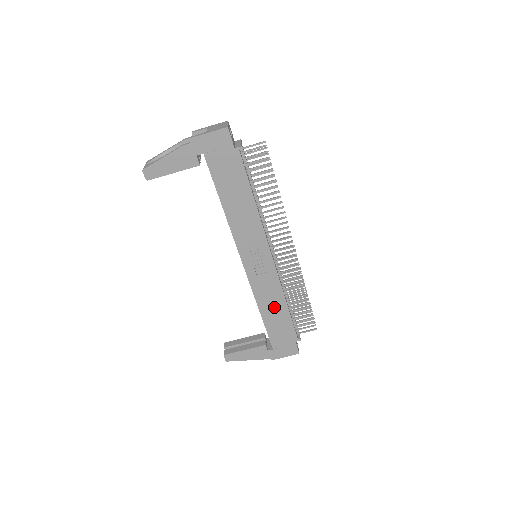
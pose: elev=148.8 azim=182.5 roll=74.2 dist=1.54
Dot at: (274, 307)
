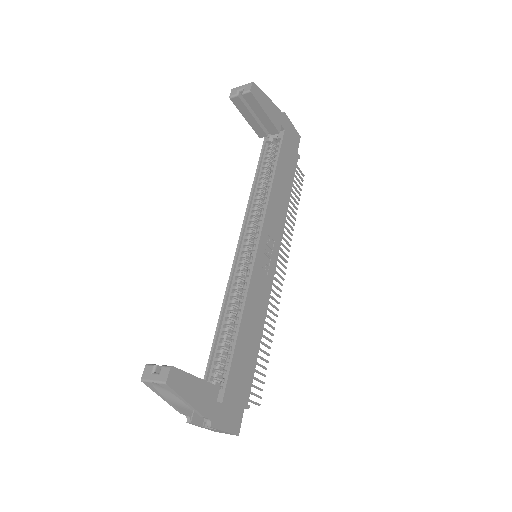
Dot at: (252, 329)
